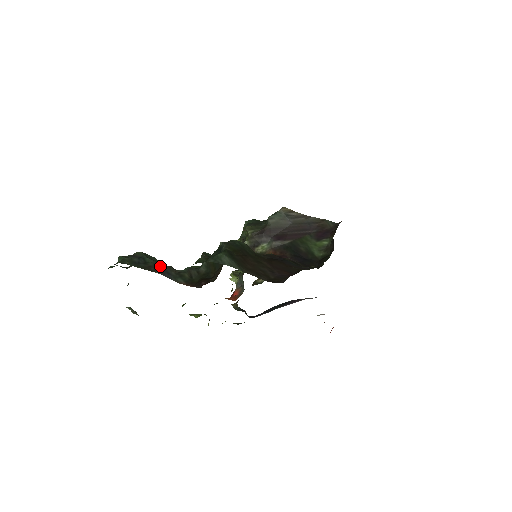
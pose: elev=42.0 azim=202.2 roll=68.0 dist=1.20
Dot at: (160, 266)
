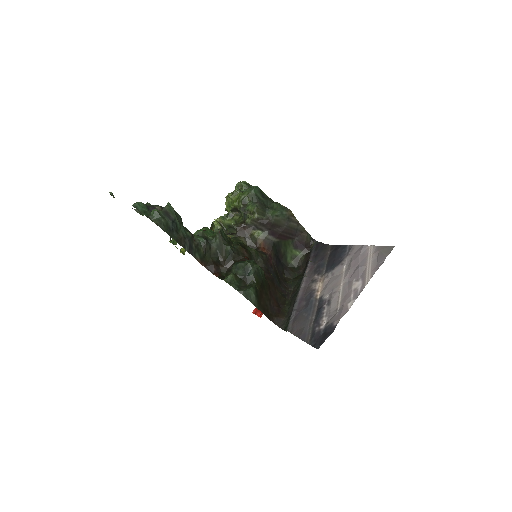
Dot at: (188, 240)
